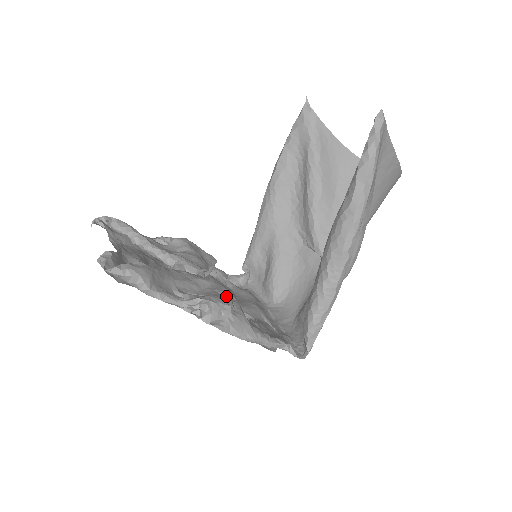
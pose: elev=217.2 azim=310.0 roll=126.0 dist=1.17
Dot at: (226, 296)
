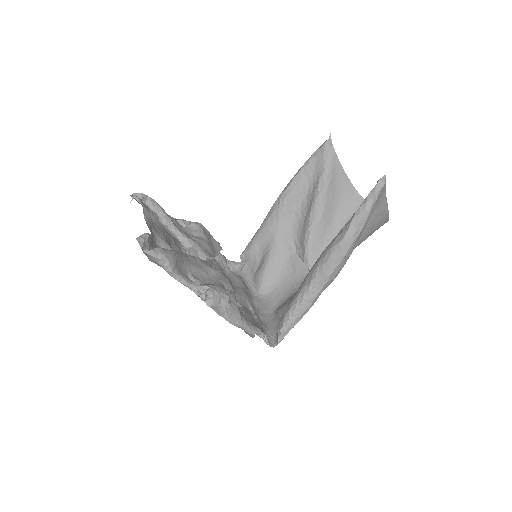
Dot at: (227, 287)
